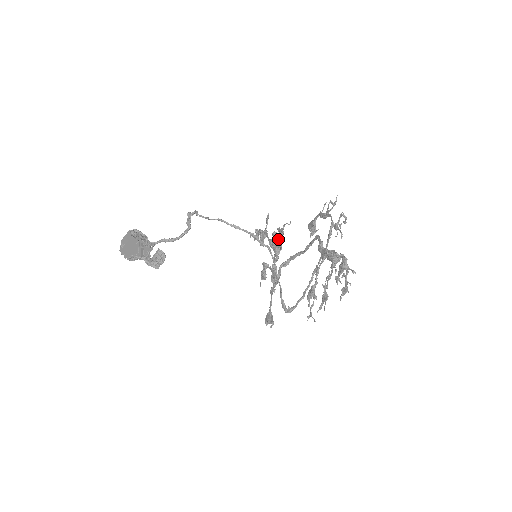
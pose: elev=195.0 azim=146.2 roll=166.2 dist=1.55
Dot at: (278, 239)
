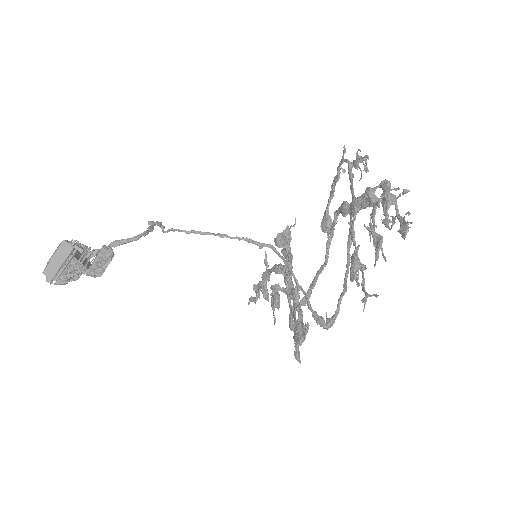
Dot at: (283, 233)
